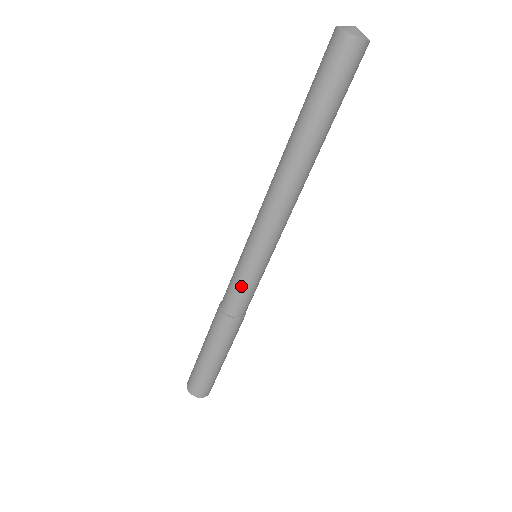
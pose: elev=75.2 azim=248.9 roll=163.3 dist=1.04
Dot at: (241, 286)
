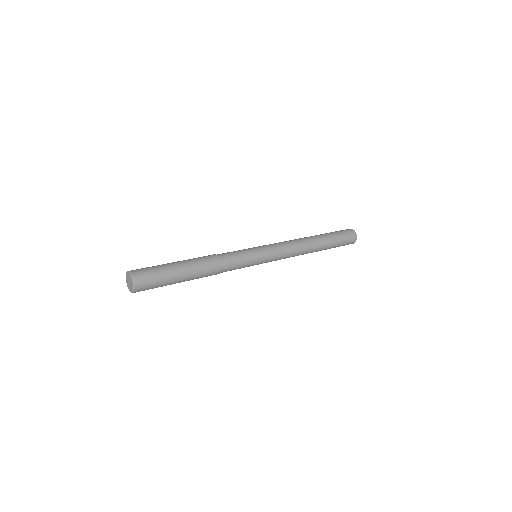
Dot at: (243, 256)
